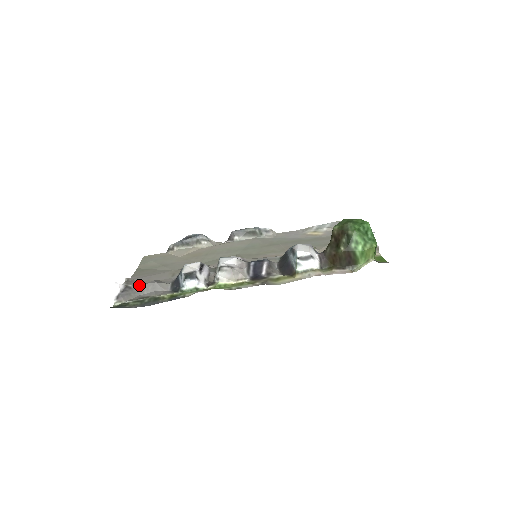
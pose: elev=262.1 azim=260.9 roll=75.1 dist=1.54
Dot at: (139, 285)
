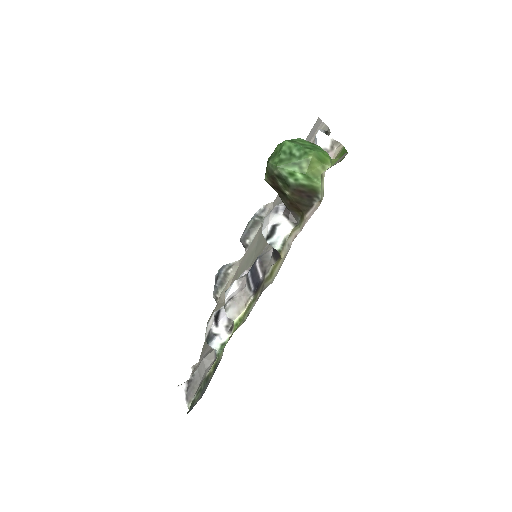
Dot at: (196, 371)
